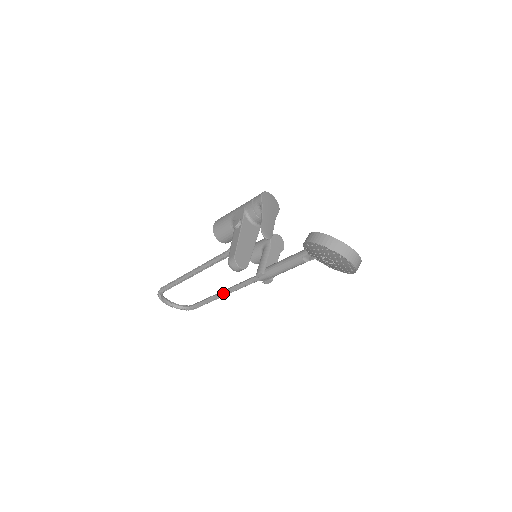
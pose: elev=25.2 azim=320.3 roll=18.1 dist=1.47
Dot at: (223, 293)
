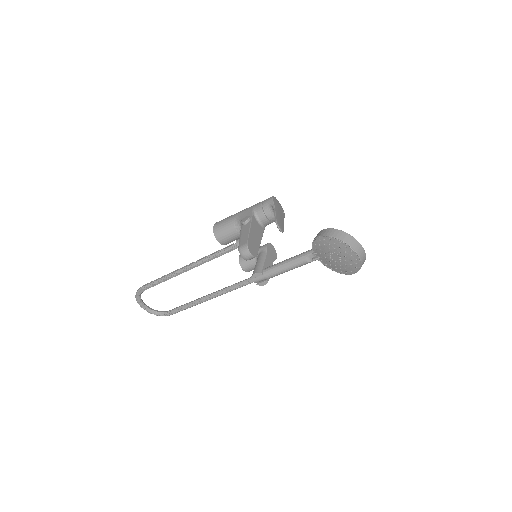
Dot at: (209, 296)
